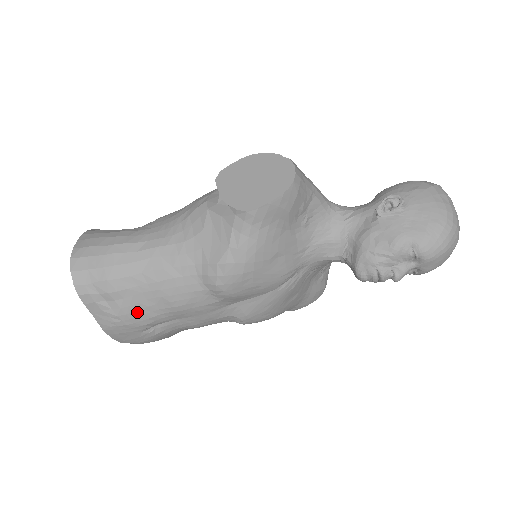
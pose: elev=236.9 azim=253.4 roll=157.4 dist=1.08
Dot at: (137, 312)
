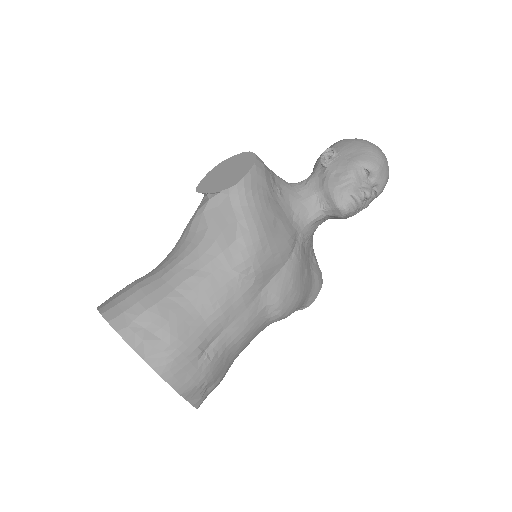
Dot at: (186, 332)
